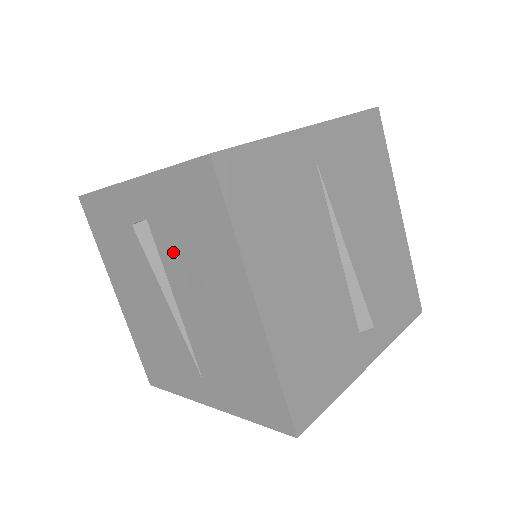
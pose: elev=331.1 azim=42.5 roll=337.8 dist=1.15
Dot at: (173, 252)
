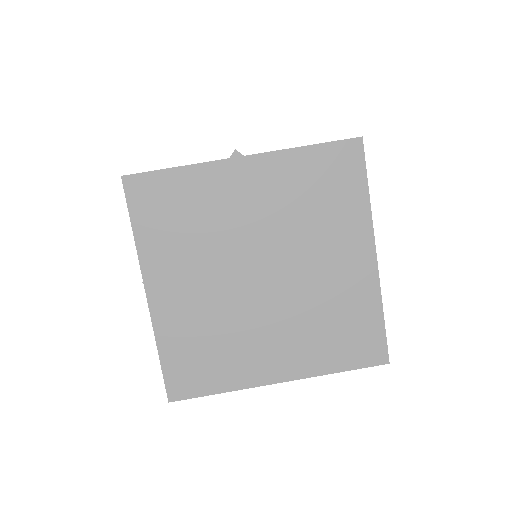
Dot at: occluded
